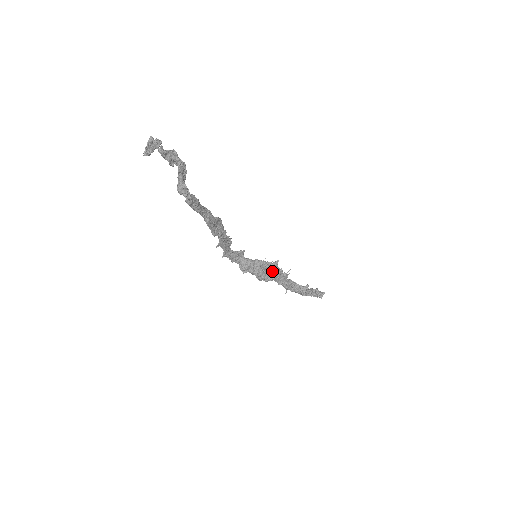
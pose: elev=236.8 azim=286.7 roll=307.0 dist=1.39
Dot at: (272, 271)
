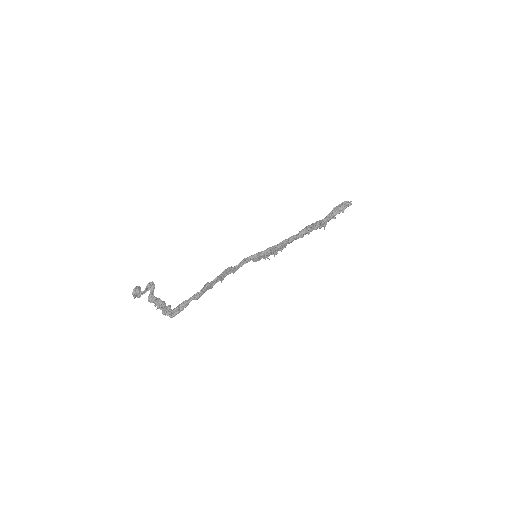
Dot at: (278, 249)
